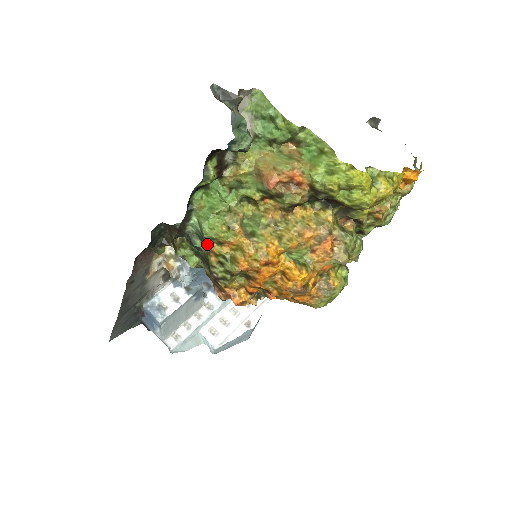
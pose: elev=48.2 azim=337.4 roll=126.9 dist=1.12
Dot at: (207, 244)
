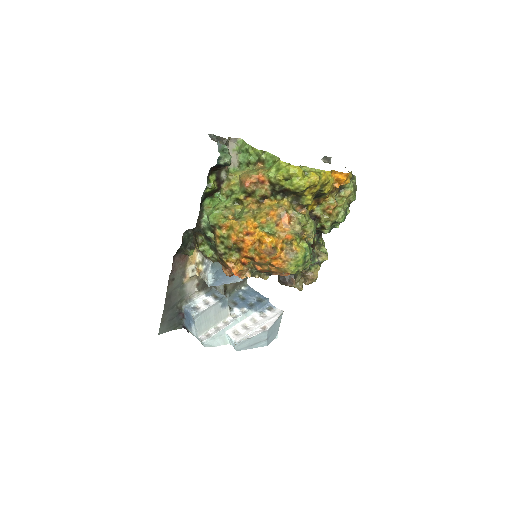
Dot at: (213, 232)
